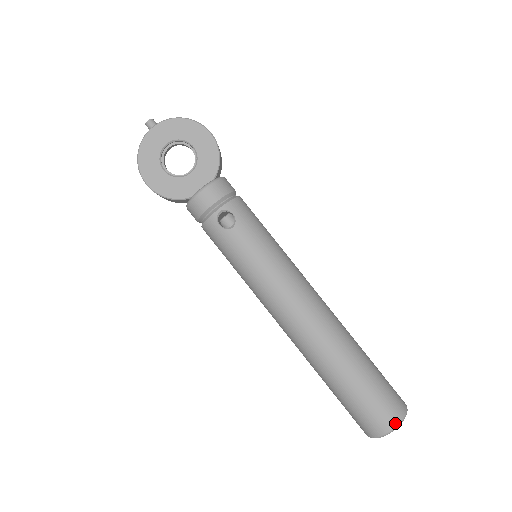
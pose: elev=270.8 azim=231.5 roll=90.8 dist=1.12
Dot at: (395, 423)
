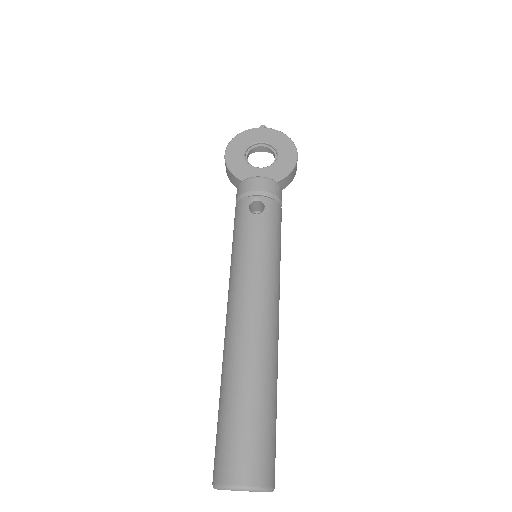
Dot at: (248, 482)
